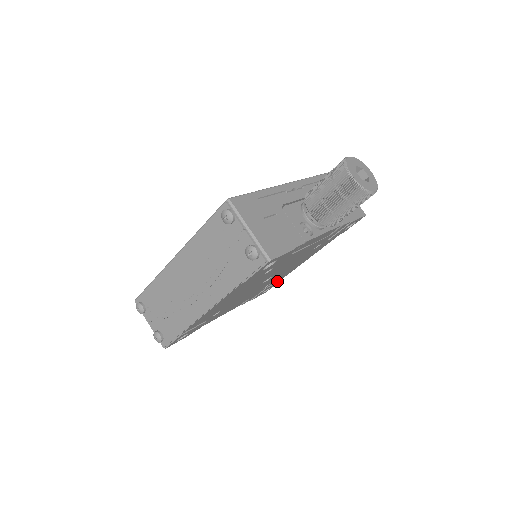
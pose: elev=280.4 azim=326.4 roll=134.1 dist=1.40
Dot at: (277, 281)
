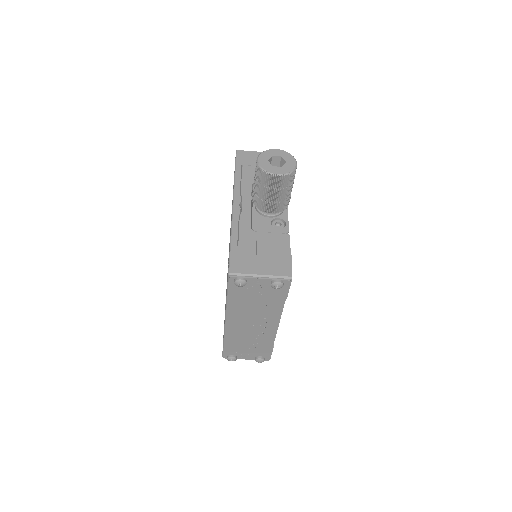
Dot at: occluded
